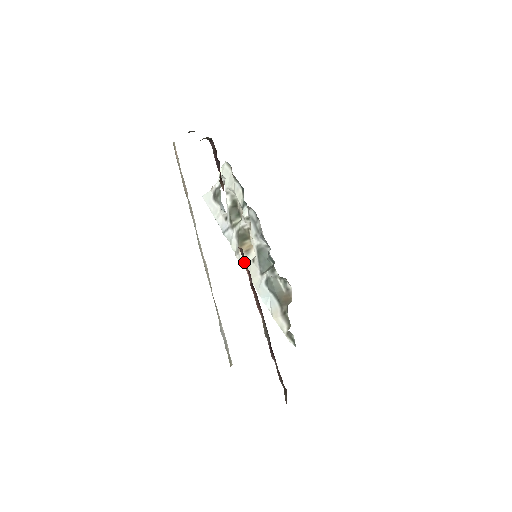
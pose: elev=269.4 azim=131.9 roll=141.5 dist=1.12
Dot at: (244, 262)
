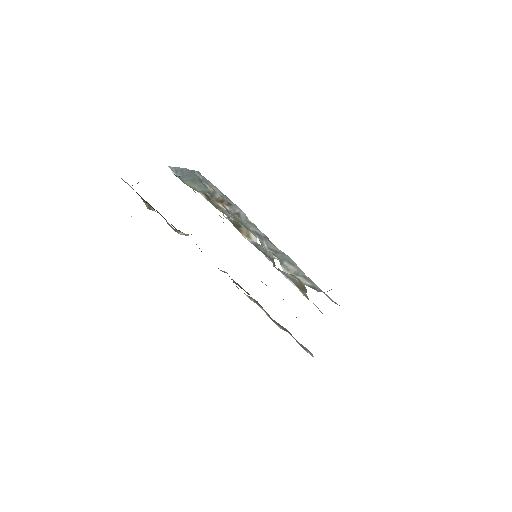
Dot at: occluded
